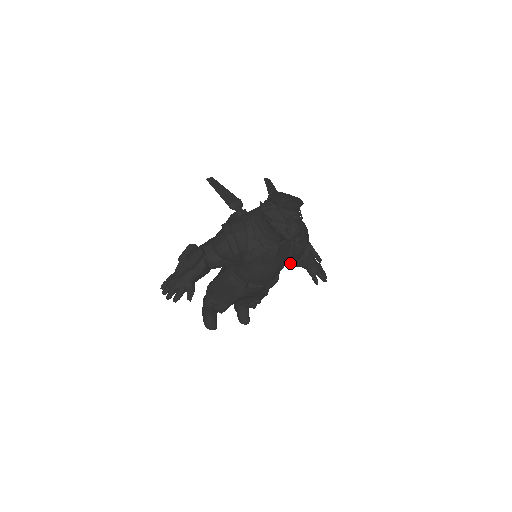
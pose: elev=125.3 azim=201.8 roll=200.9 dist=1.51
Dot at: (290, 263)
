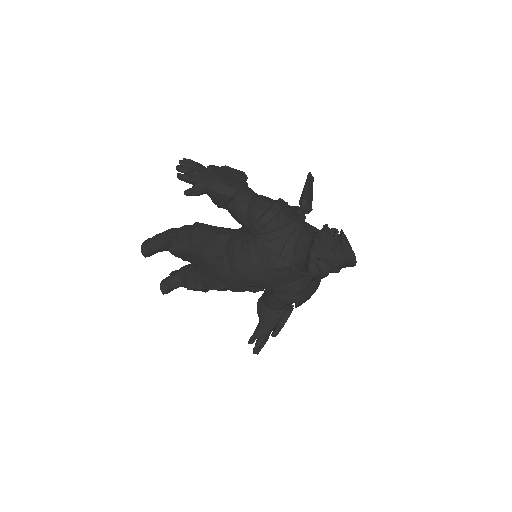
Dot at: (259, 302)
